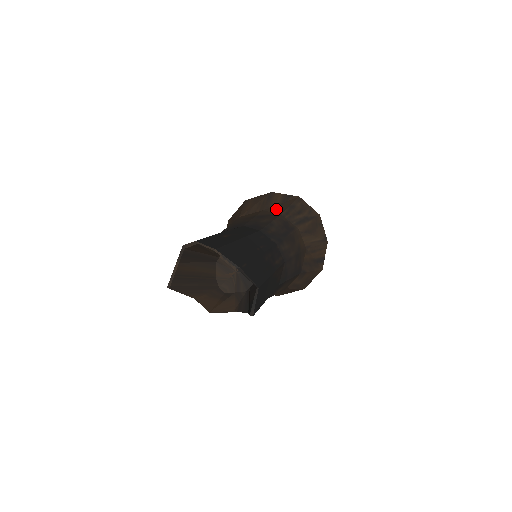
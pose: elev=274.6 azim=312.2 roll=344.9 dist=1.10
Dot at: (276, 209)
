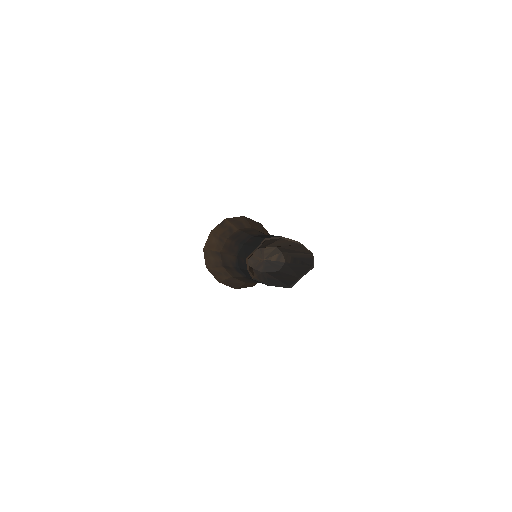
Dot at: occluded
